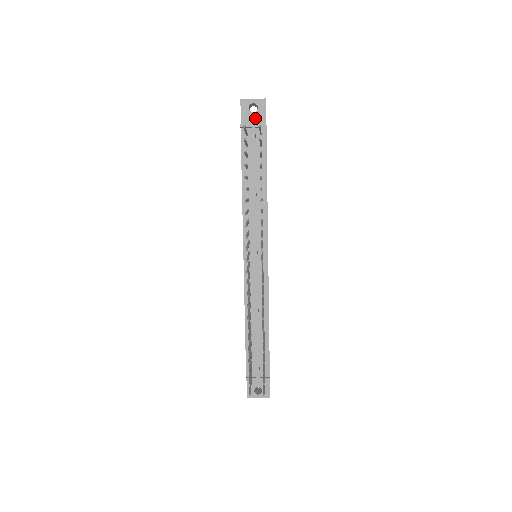
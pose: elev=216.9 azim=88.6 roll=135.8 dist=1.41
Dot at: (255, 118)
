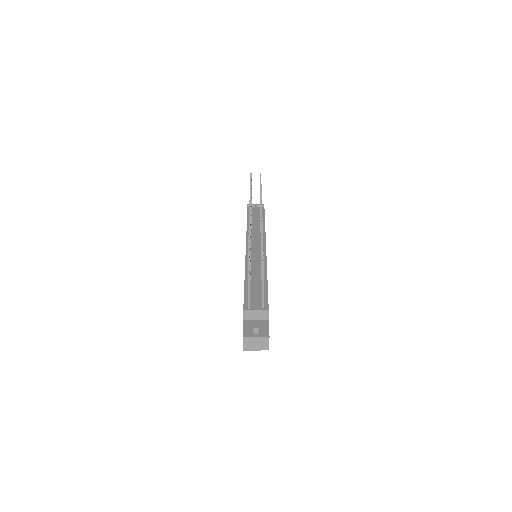
Dot at: occluded
